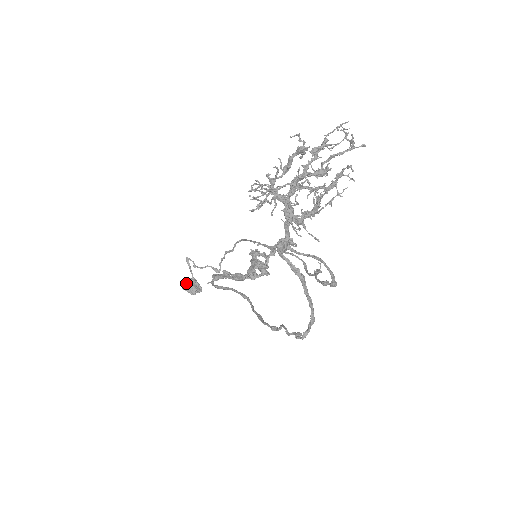
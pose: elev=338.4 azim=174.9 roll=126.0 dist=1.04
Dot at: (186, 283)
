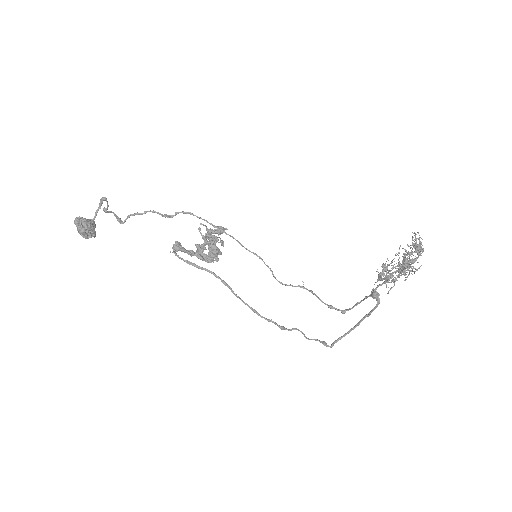
Dot at: (87, 224)
